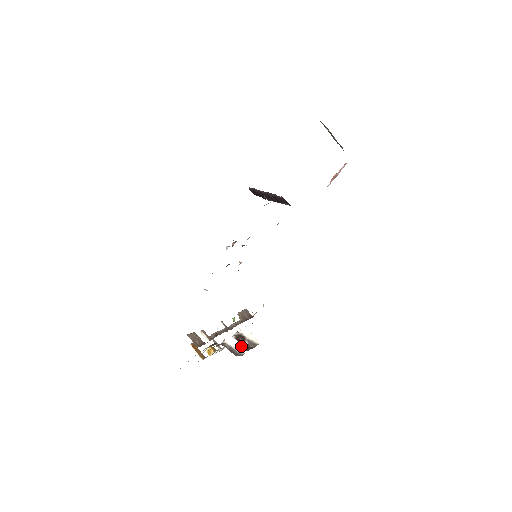
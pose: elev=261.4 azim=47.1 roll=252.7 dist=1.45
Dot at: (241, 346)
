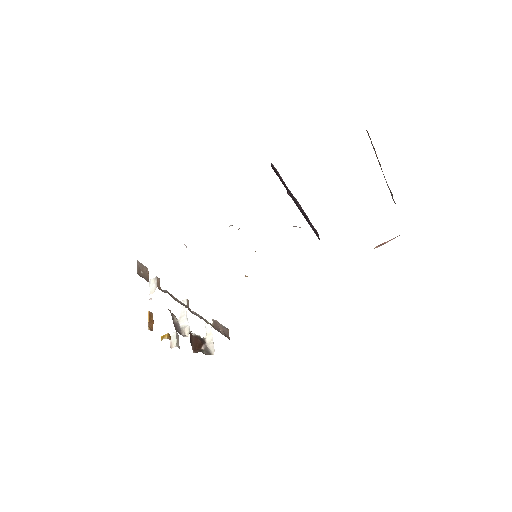
Dot at: (189, 329)
